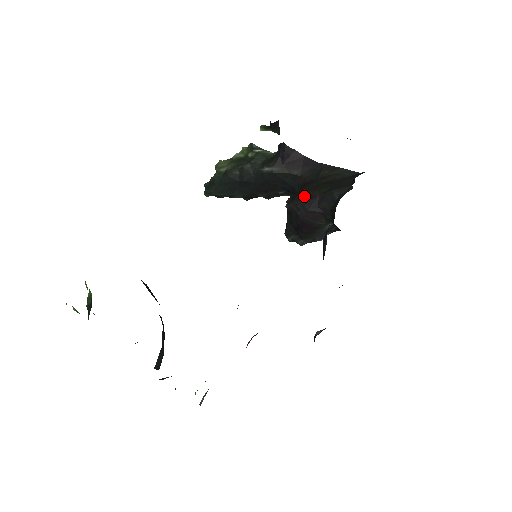
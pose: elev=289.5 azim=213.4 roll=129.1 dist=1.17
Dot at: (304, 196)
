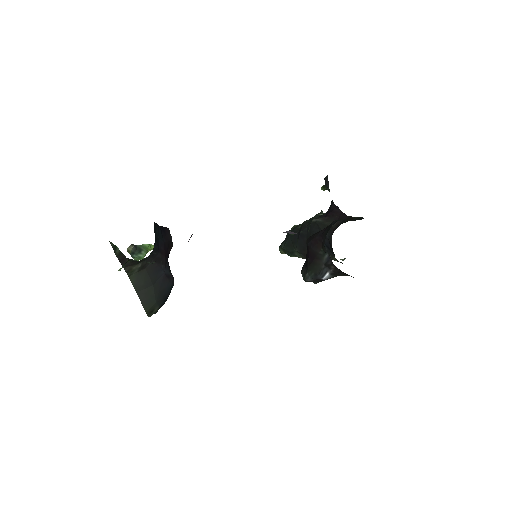
Dot at: (319, 231)
